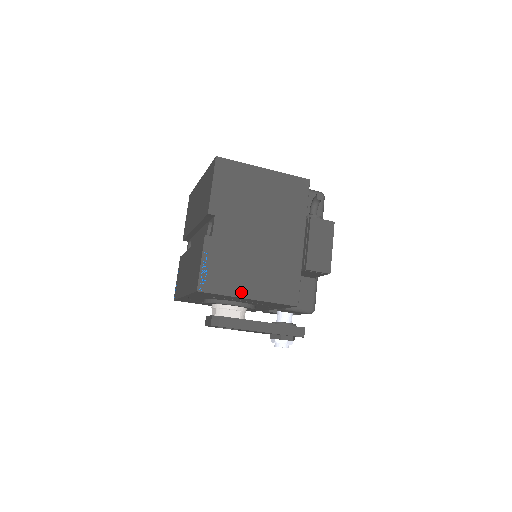
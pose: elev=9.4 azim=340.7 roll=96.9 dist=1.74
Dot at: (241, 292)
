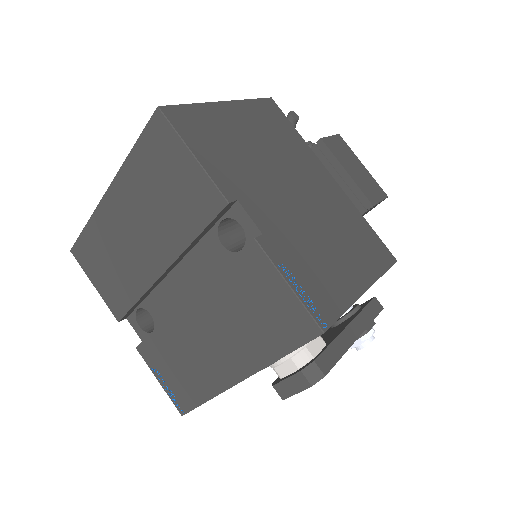
Dot at: (354, 289)
